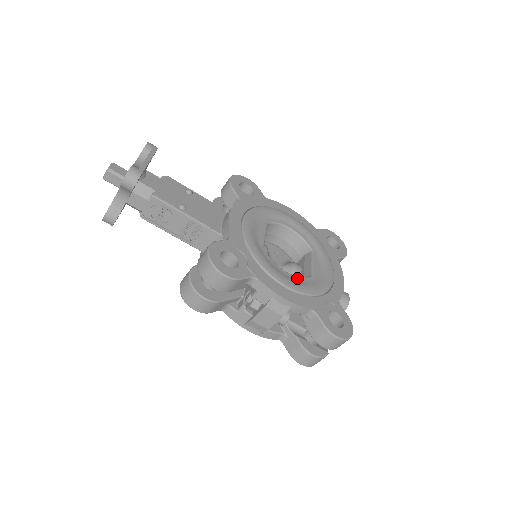
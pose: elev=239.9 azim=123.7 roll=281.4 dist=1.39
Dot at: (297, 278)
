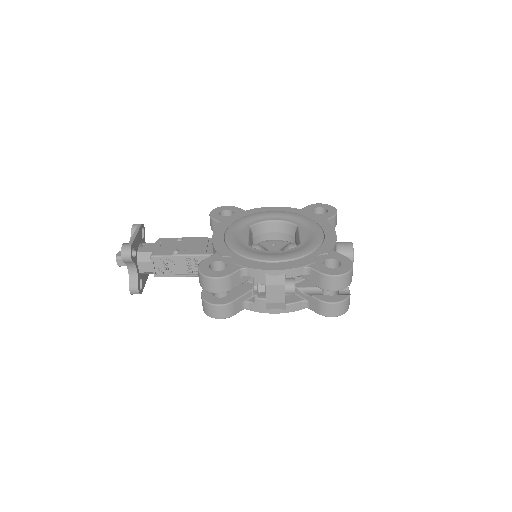
Dot at: (285, 251)
